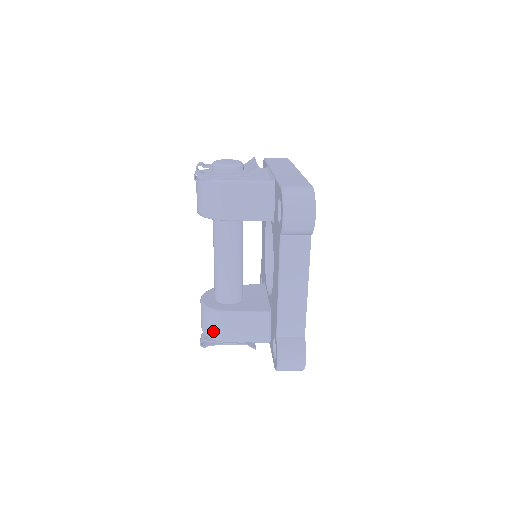
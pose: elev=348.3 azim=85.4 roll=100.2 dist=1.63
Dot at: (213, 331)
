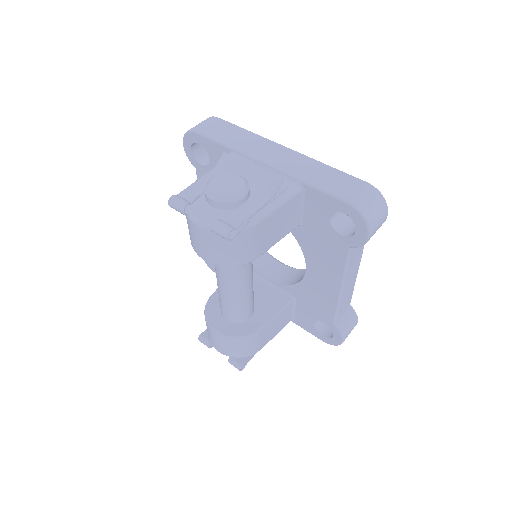
Dot at: (248, 351)
